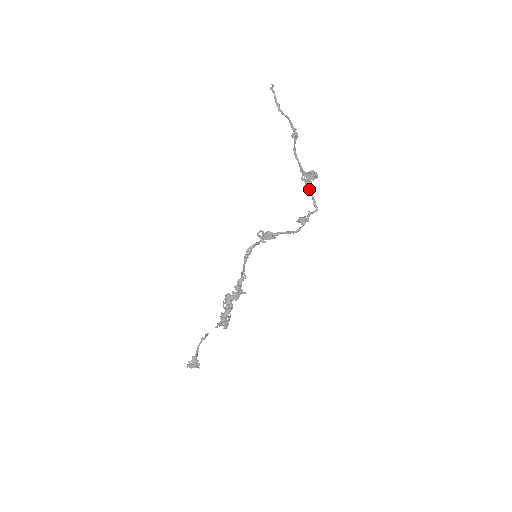
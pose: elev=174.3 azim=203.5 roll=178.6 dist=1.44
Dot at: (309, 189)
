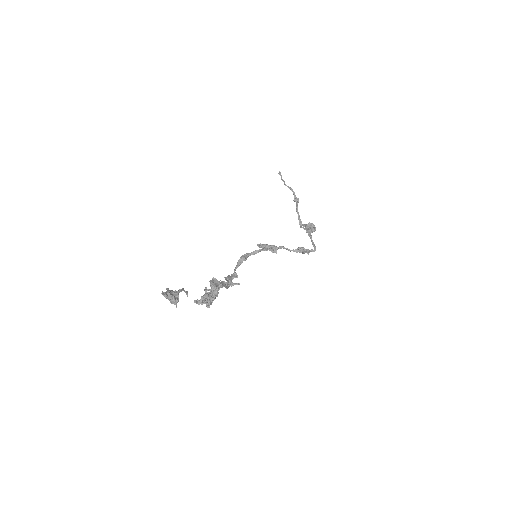
Dot at: (309, 233)
